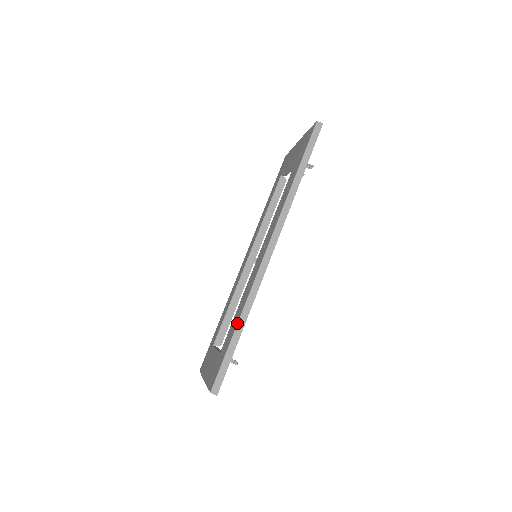
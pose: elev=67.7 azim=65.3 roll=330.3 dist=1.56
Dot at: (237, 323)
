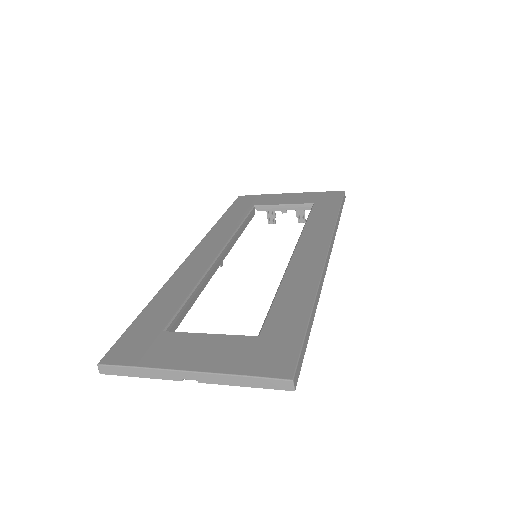
Dot at: (313, 306)
